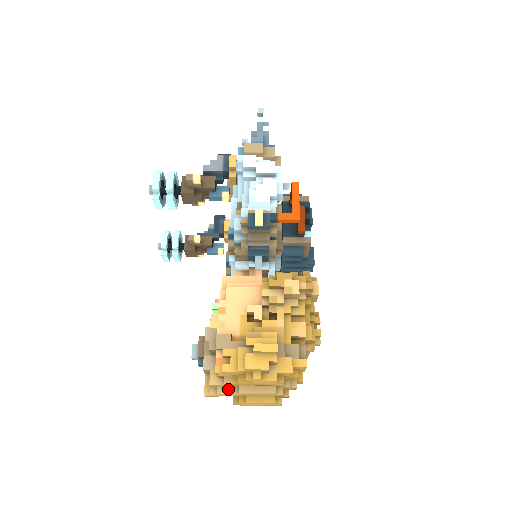
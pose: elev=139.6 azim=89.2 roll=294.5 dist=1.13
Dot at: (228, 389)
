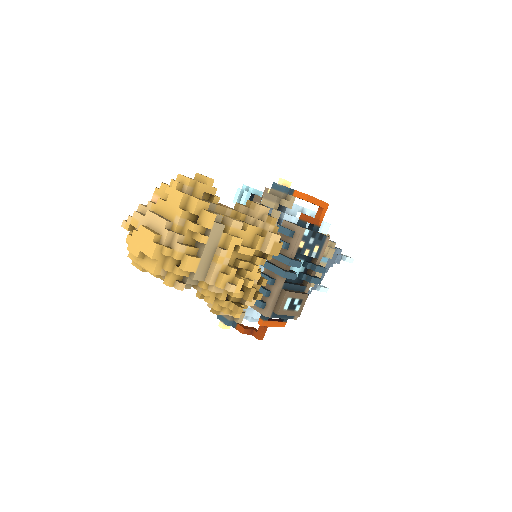
Dot at: (144, 214)
